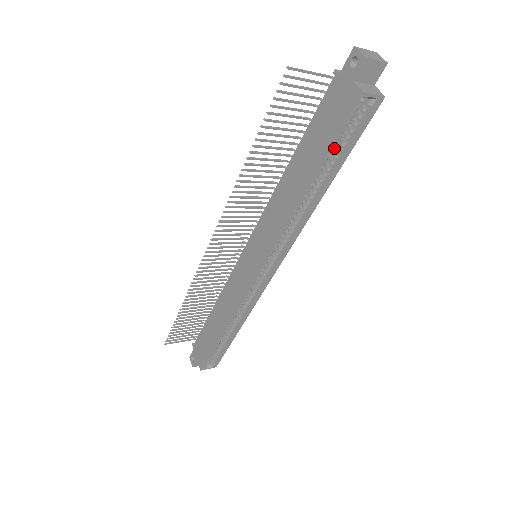
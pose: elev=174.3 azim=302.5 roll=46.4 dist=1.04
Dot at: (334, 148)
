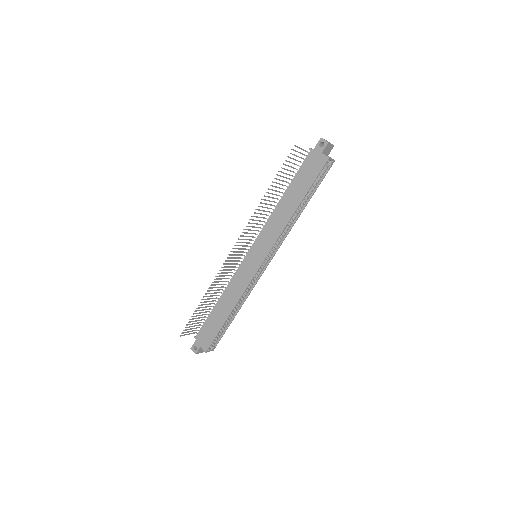
Dot at: (311, 186)
